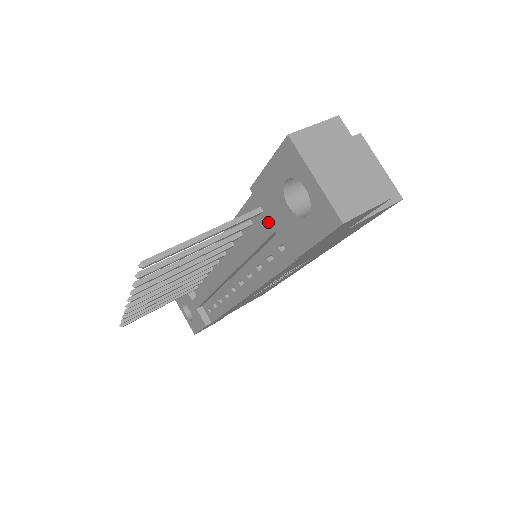
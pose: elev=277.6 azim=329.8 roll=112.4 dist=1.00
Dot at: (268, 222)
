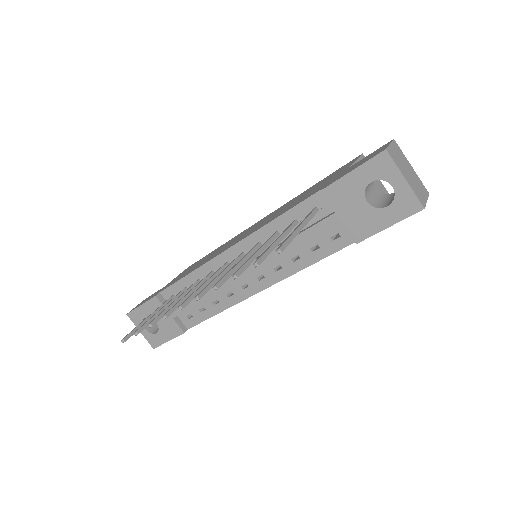
Dot at: (335, 216)
